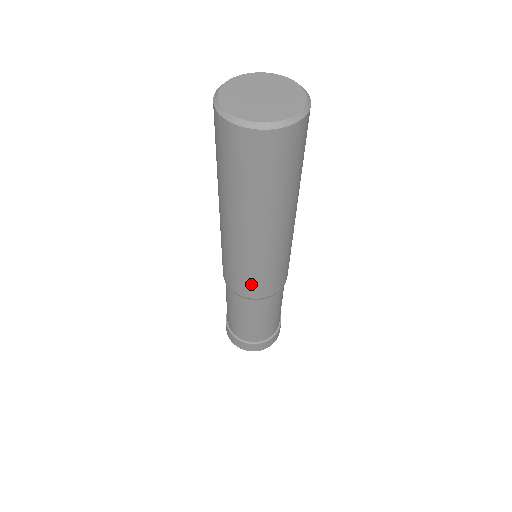
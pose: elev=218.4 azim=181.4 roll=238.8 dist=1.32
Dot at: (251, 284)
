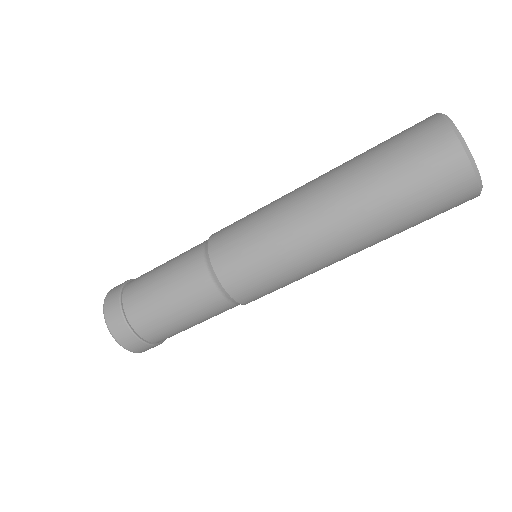
Dot at: (271, 292)
